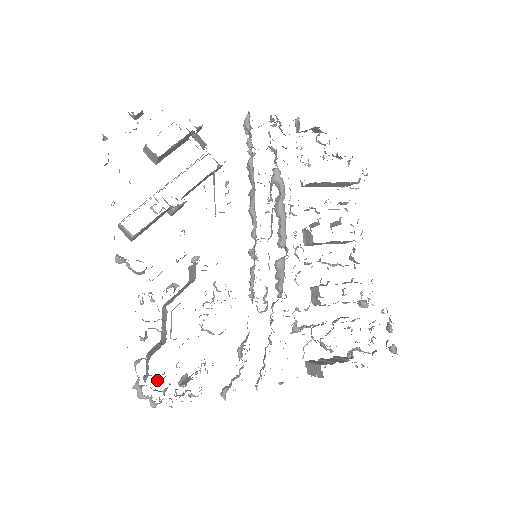
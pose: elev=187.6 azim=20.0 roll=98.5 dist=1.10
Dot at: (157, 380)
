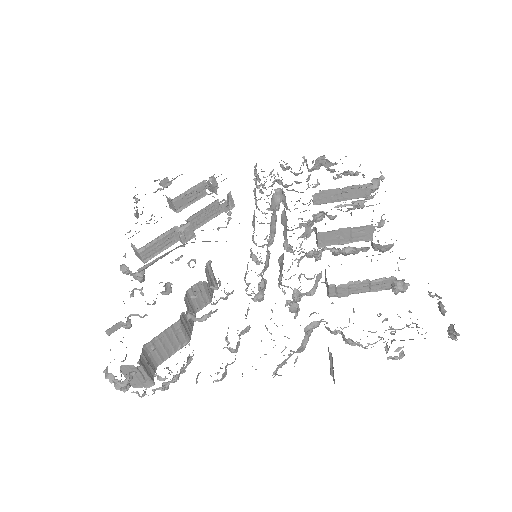
Dot at: (146, 387)
